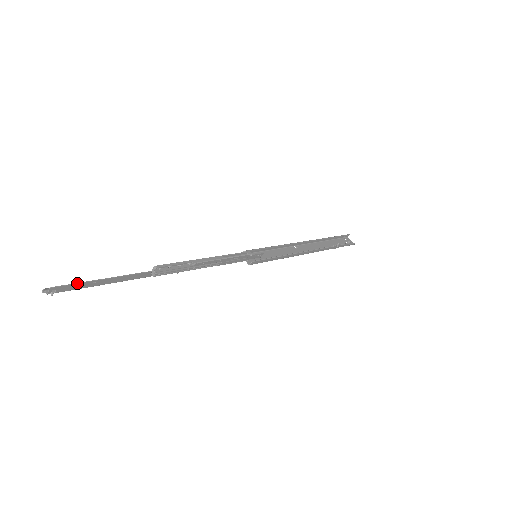
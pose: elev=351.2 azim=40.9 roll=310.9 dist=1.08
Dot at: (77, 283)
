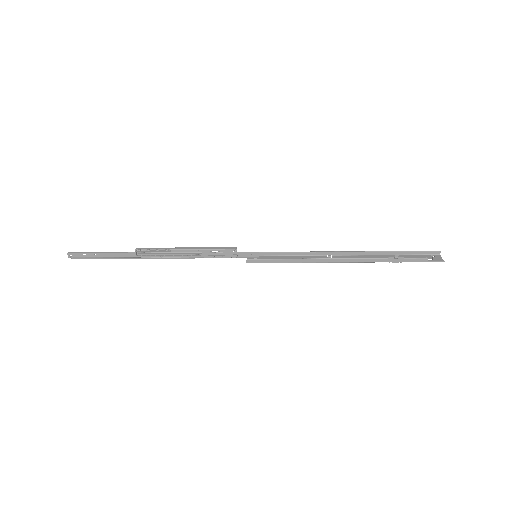
Dot at: (83, 252)
